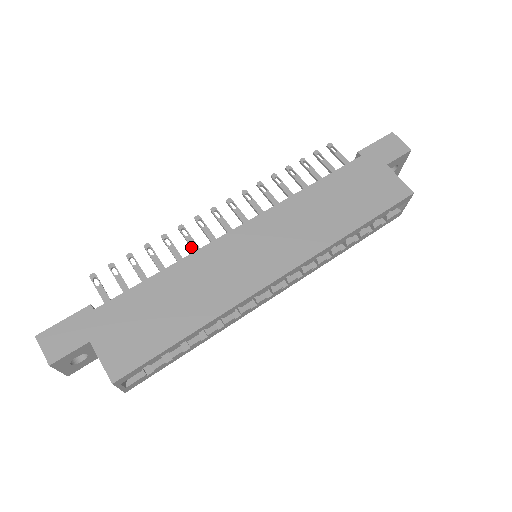
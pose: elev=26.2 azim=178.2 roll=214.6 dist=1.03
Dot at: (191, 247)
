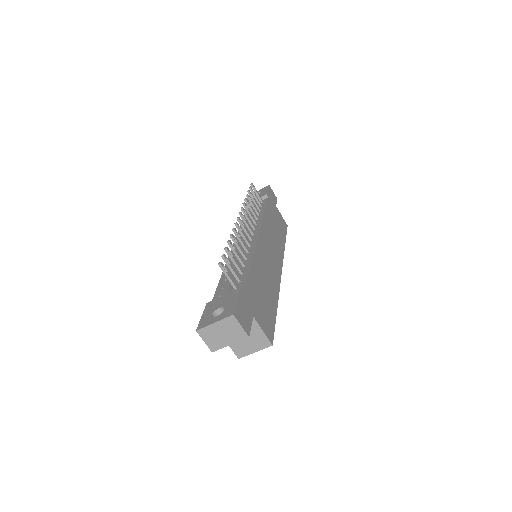
Dot at: (244, 246)
